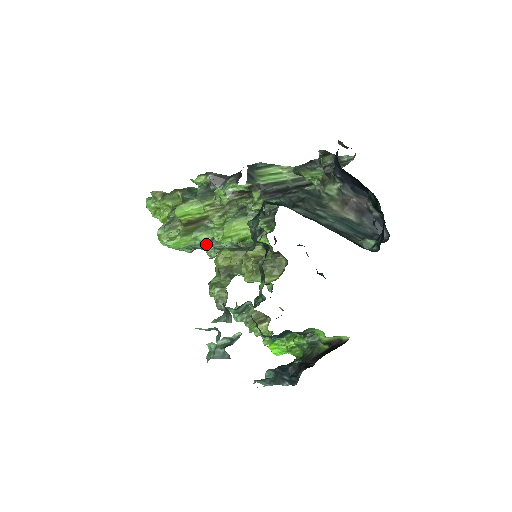
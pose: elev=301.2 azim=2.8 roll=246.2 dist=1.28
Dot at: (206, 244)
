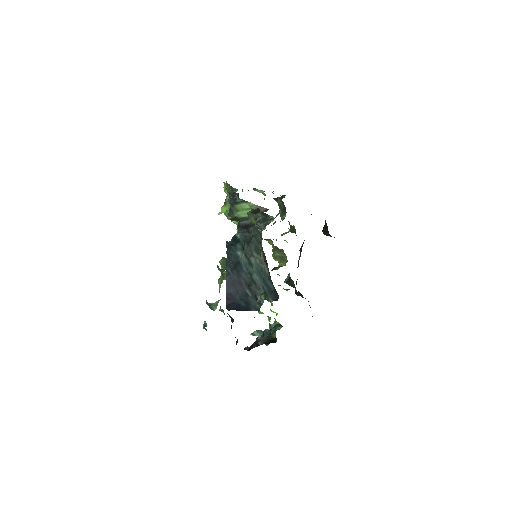
Dot at: occluded
